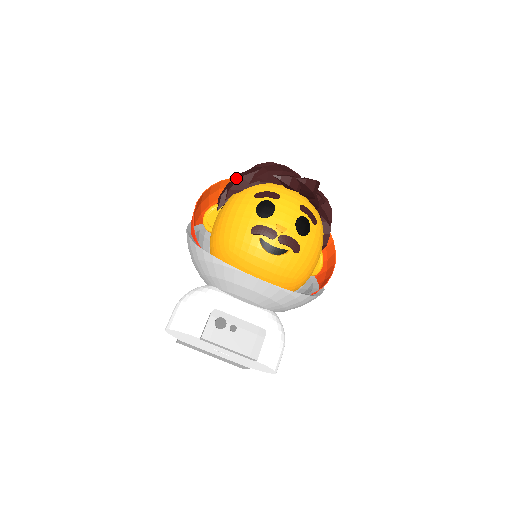
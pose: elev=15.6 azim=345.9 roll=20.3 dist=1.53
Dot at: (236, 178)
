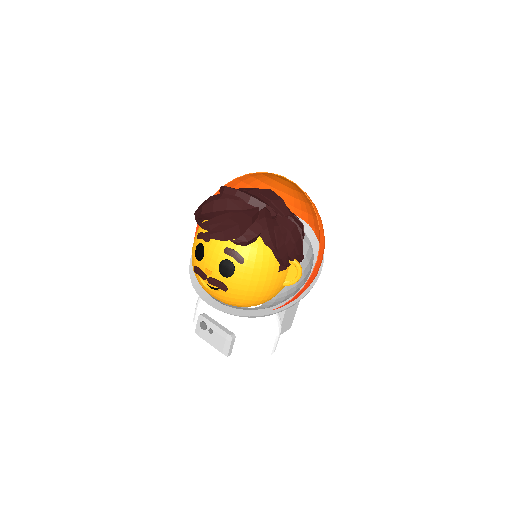
Dot at: occluded
